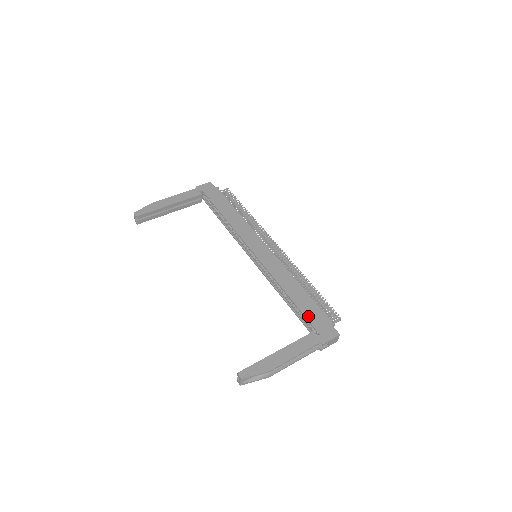
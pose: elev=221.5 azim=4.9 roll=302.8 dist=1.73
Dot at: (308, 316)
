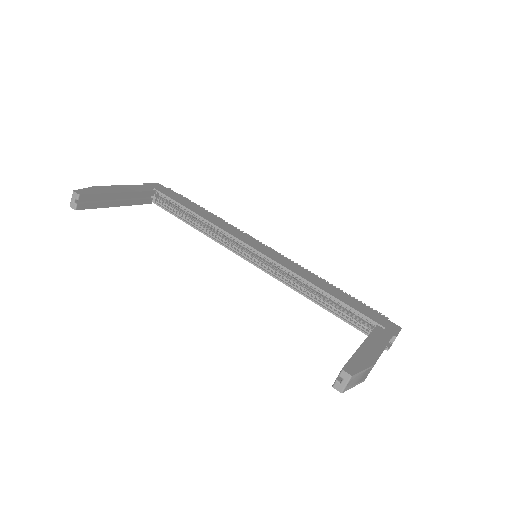
Dot at: (360, 310)
